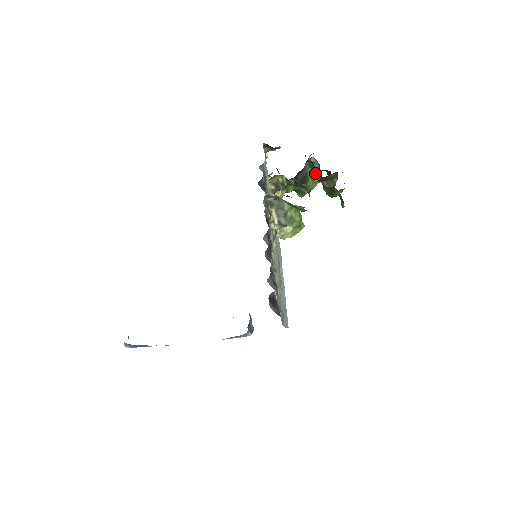
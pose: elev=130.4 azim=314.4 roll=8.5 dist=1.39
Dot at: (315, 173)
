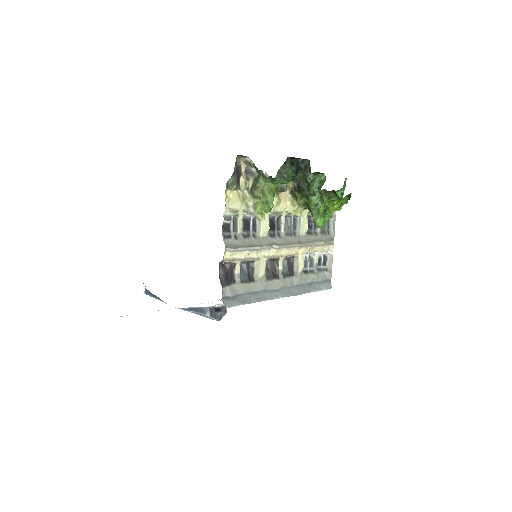
Dot at: occluded
